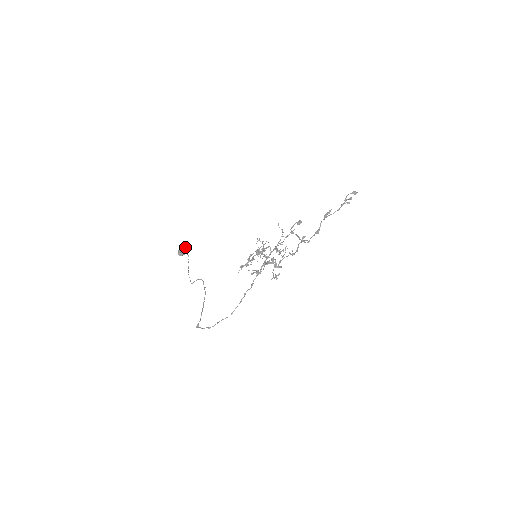
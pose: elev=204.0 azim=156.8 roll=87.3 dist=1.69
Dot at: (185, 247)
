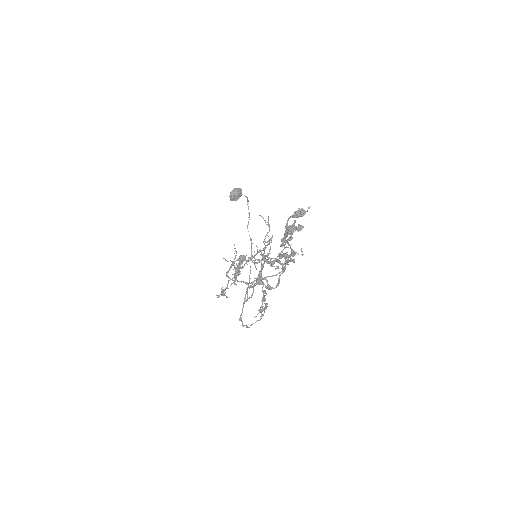
Dot at: (236, 189)
